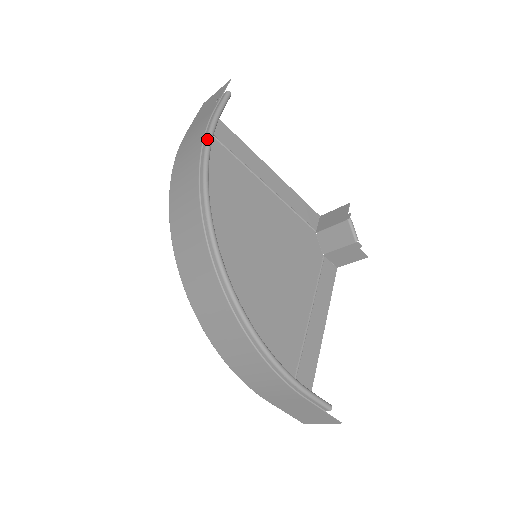
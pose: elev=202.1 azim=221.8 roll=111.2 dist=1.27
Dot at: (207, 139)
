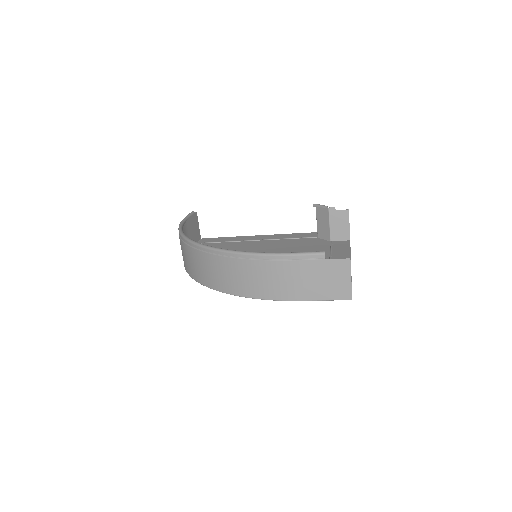
Dot at: (179, 224)
